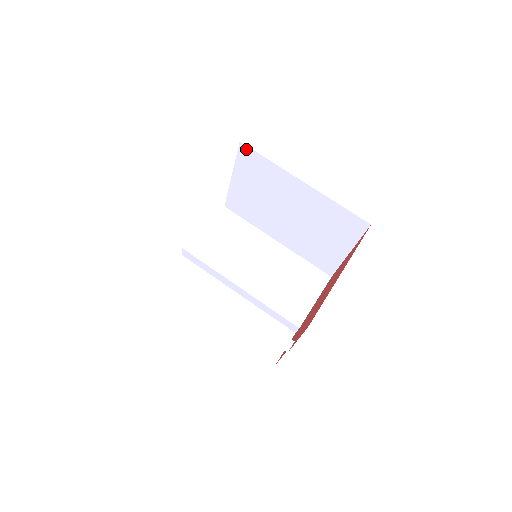
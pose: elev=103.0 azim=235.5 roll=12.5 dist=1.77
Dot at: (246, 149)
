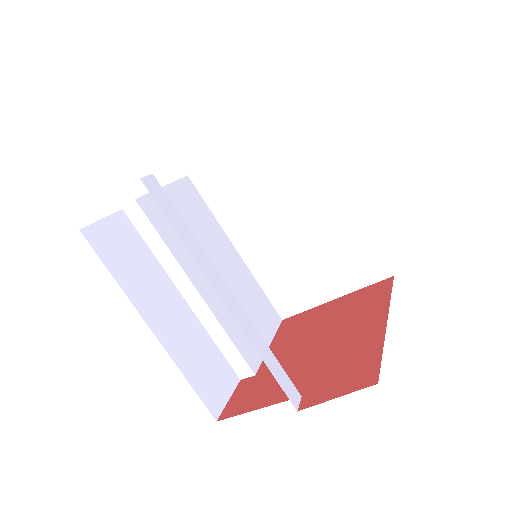
Dot at: (292, 115)
